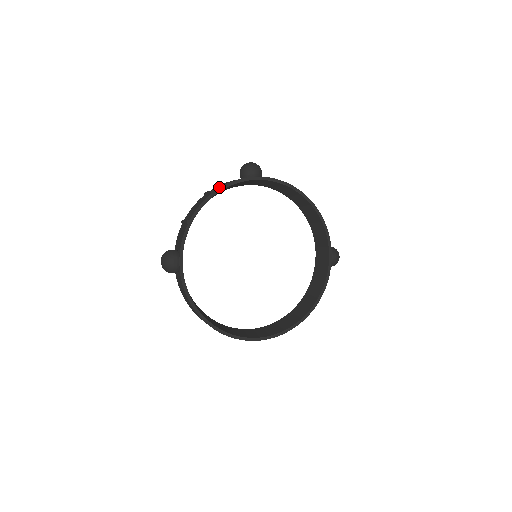
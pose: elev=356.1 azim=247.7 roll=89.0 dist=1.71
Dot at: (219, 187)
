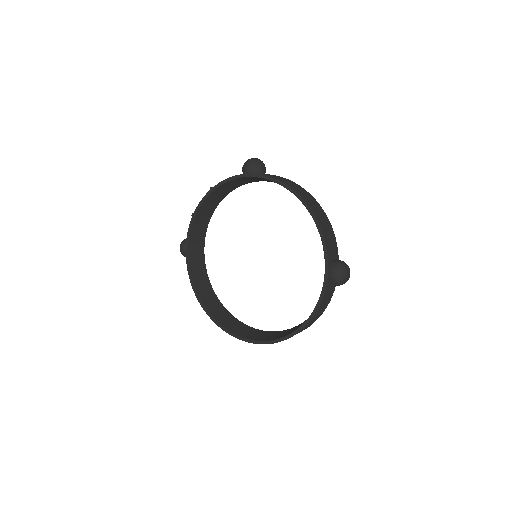
Dot at: (218, 184)
